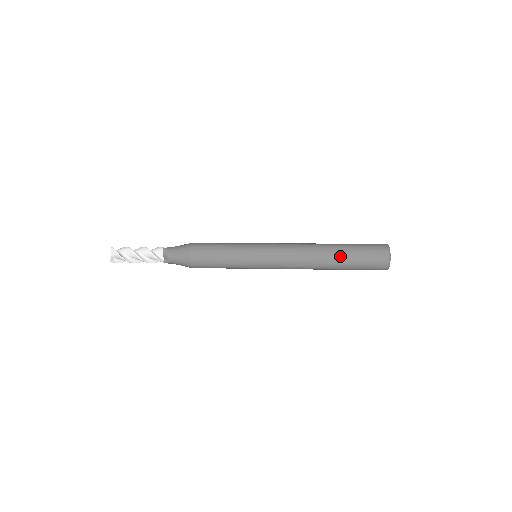
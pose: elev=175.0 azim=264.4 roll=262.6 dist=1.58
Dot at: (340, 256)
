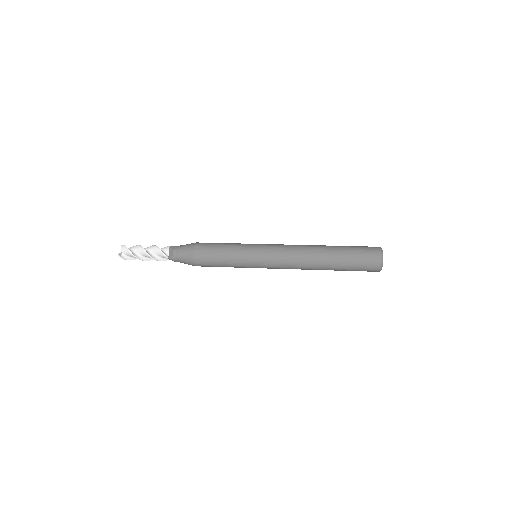
Dot at: (335, 252)
